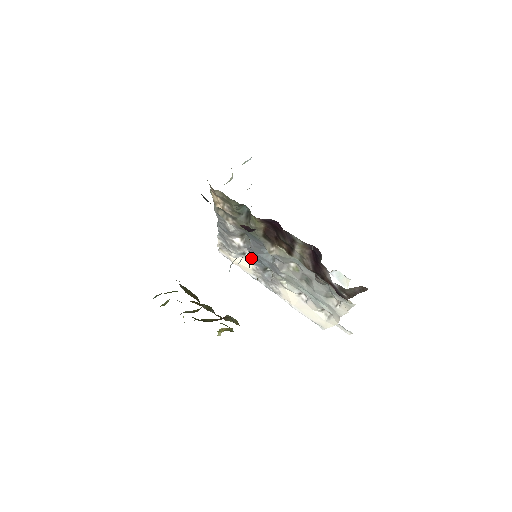
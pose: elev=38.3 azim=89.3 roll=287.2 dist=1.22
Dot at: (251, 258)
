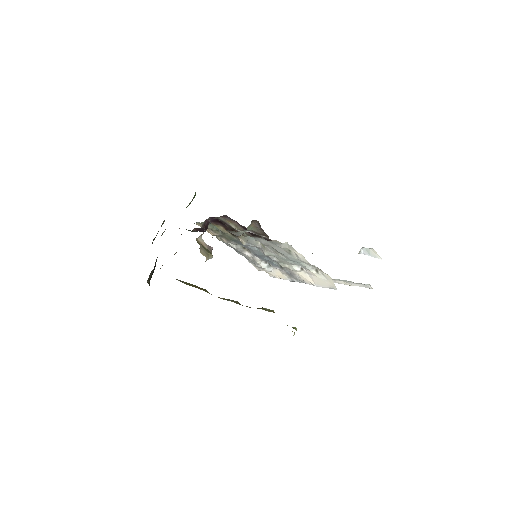
Dot at: (271, 264)
